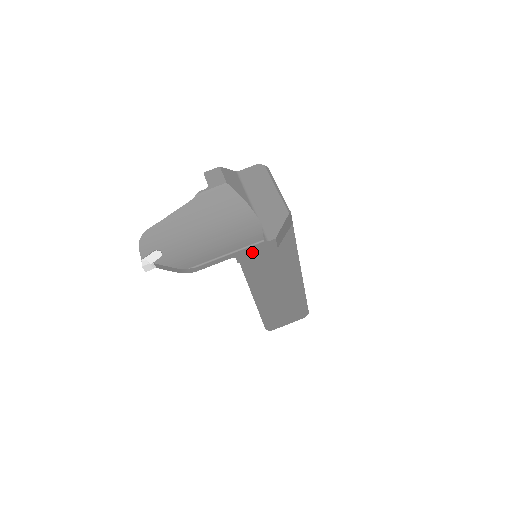
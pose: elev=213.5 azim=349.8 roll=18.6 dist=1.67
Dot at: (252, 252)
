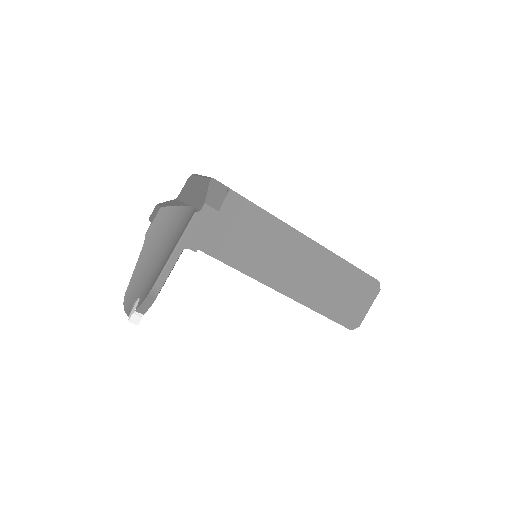
Dot at: (197, 232)
